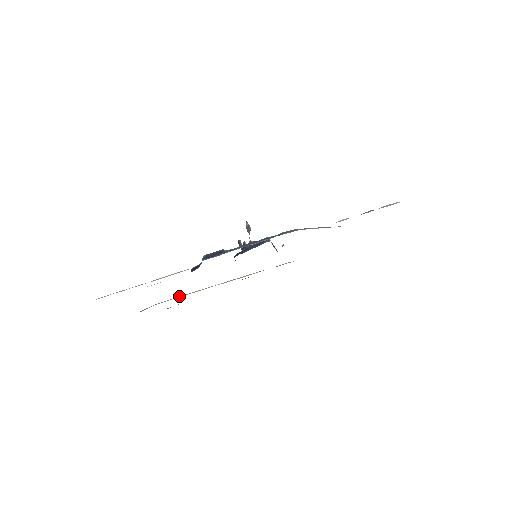
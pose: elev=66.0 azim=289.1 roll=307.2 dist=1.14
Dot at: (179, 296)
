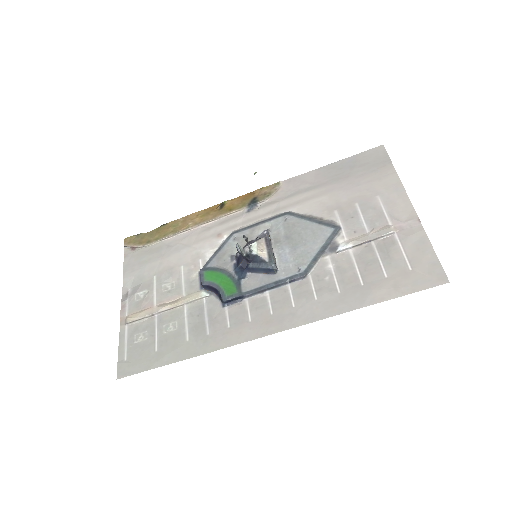
Dot at: (163, 238)
